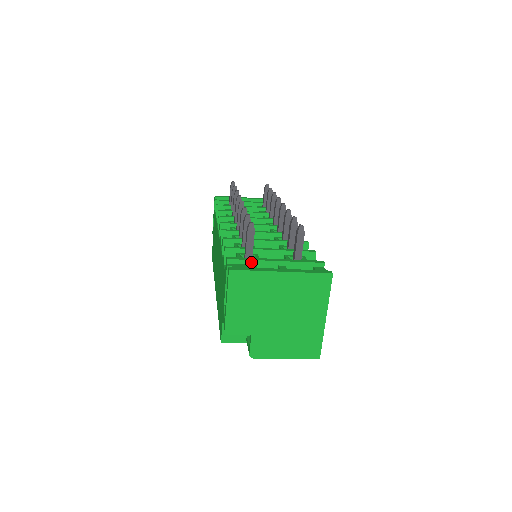
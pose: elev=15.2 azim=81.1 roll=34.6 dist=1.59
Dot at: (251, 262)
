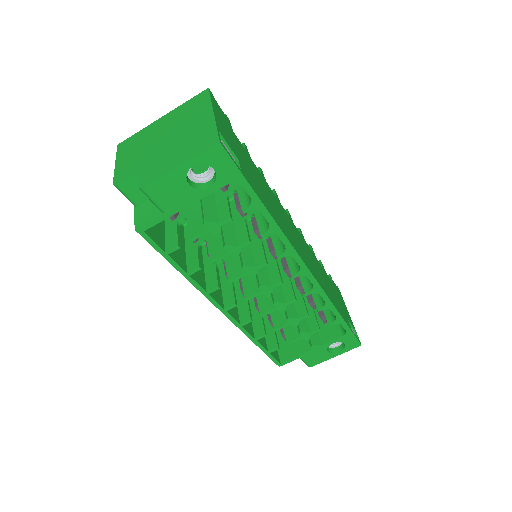
Dot at: occluded
